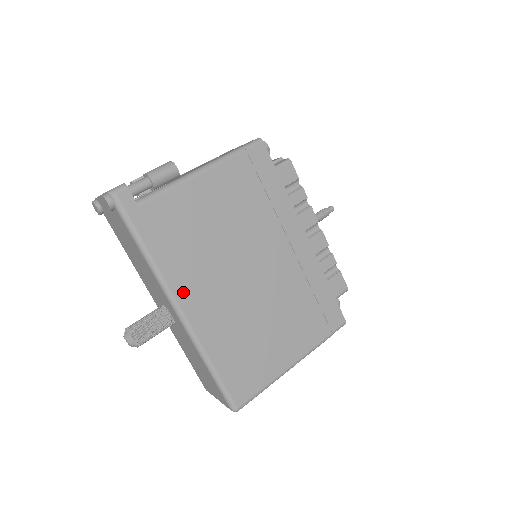
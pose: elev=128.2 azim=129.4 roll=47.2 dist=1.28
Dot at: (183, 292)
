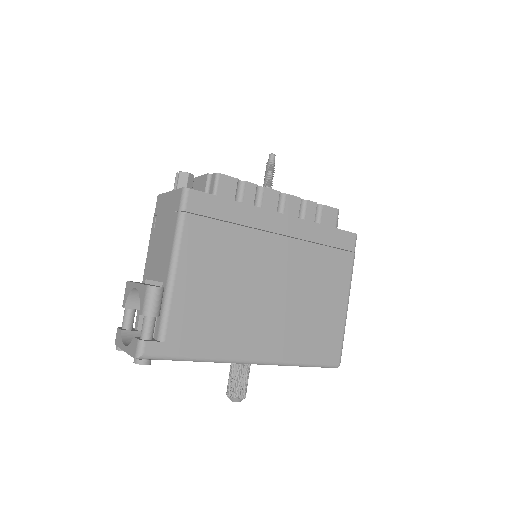
Dot at: (245, 350)
